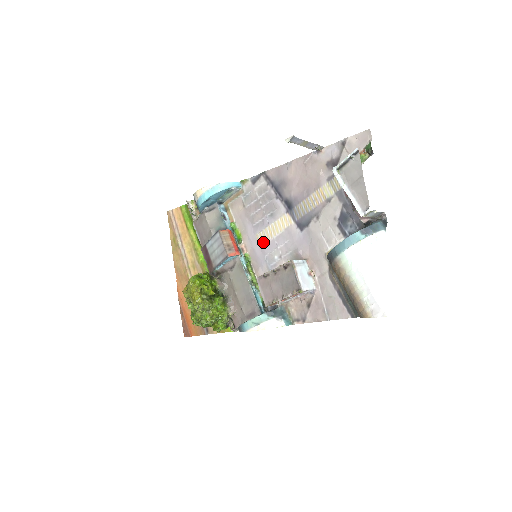
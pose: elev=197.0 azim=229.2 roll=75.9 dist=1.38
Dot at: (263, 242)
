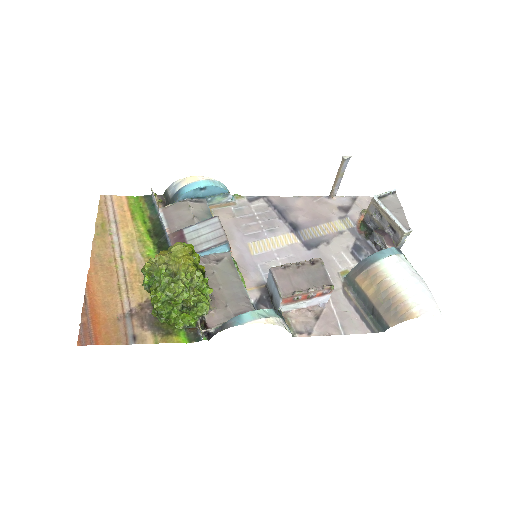
Dot at: (257, 251)
